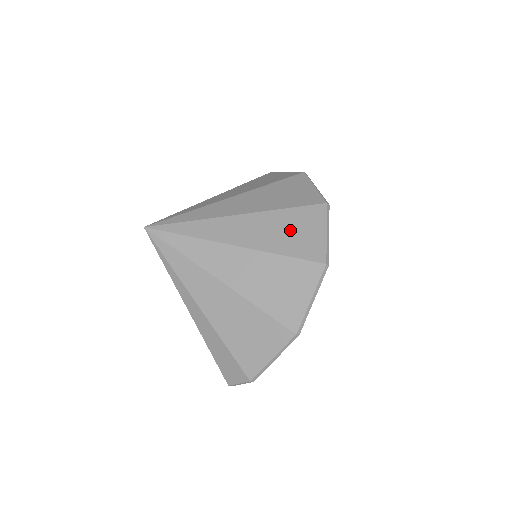
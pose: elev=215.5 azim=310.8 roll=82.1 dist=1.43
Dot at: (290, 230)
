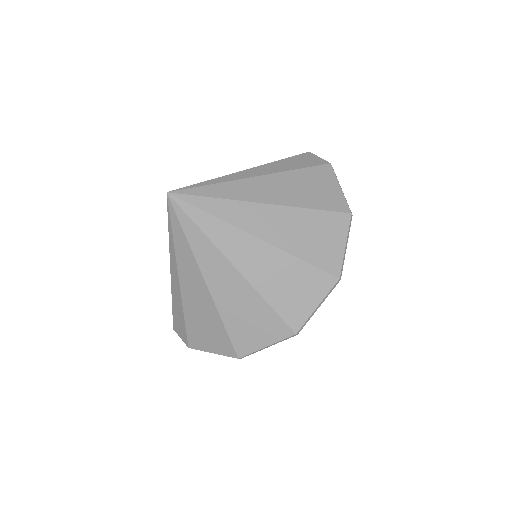
Dot at: (291, 284)
